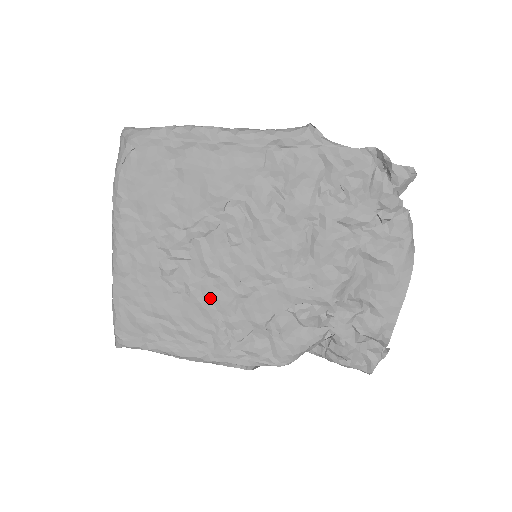
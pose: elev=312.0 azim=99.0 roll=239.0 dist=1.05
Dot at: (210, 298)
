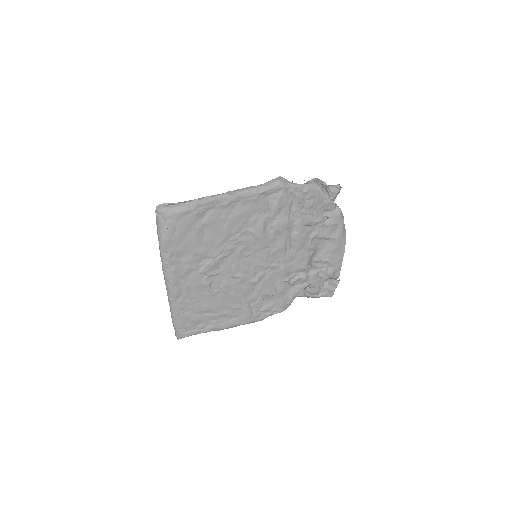
Dot at: (236, 291)
